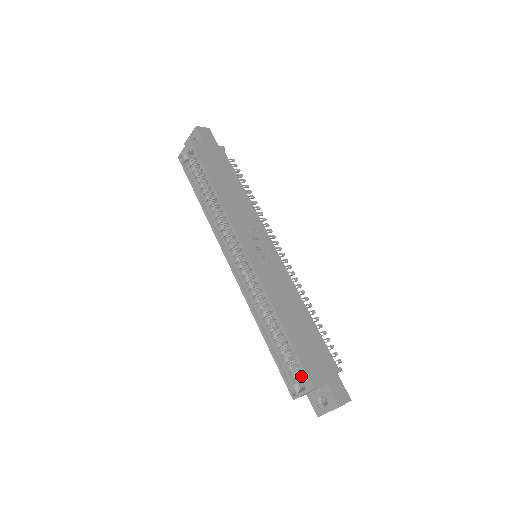
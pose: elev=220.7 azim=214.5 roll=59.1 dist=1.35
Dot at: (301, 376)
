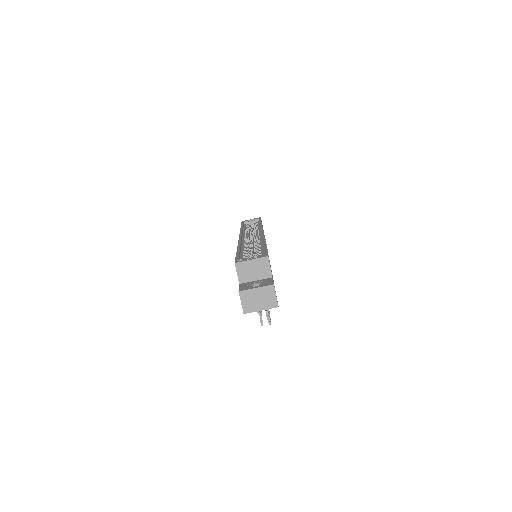
Dot at: occluded
